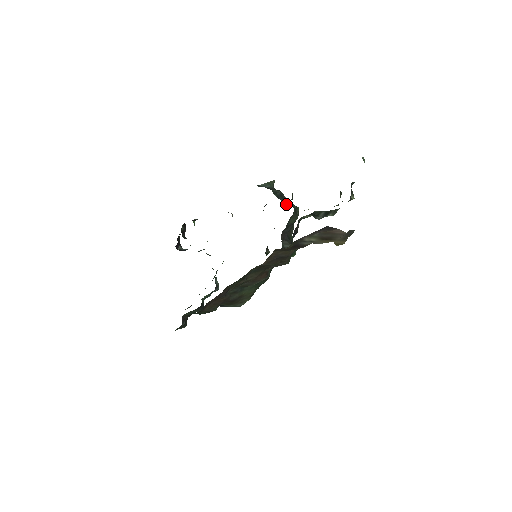
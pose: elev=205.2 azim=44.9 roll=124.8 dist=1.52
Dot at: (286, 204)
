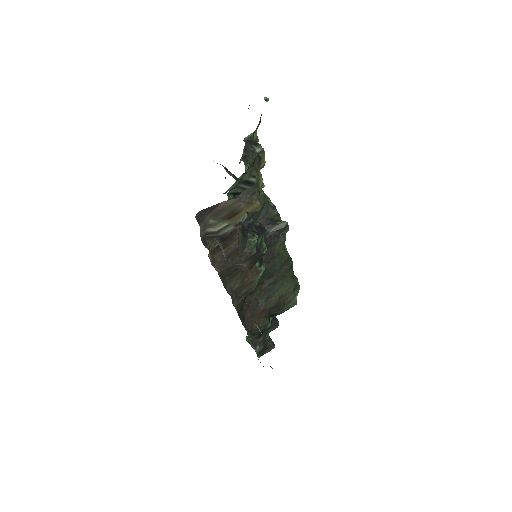
Dot at: occluded
